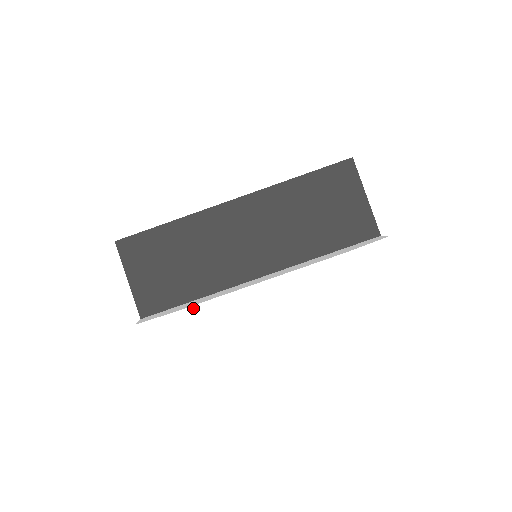
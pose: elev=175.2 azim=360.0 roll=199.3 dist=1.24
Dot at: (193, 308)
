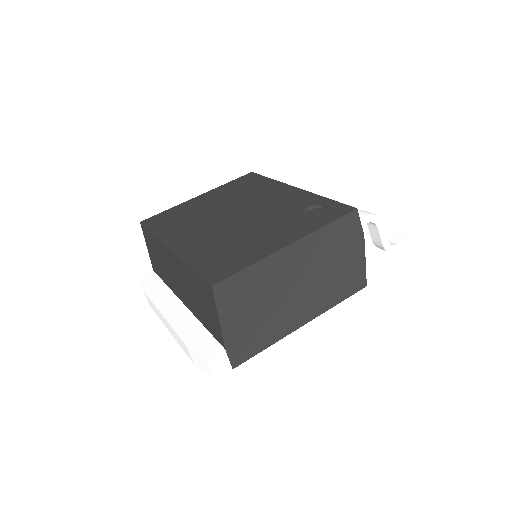
Dot at: (147, 296)
